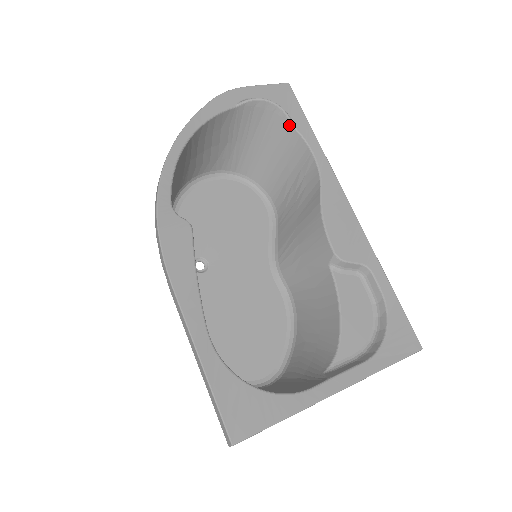
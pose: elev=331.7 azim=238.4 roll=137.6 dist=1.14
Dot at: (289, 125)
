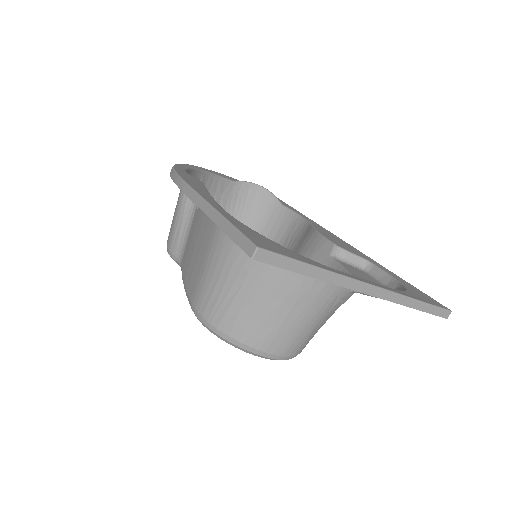
Dot at: (277, 203)
